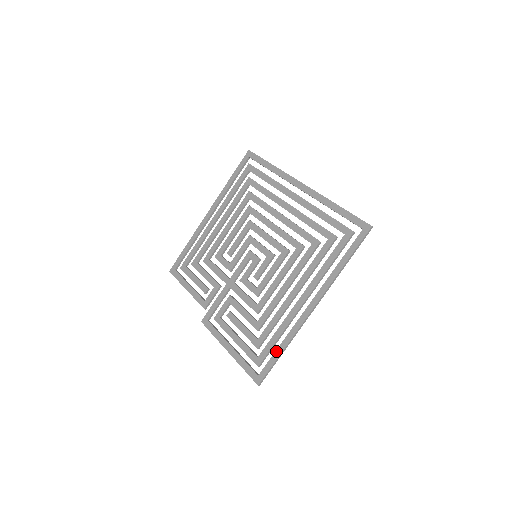
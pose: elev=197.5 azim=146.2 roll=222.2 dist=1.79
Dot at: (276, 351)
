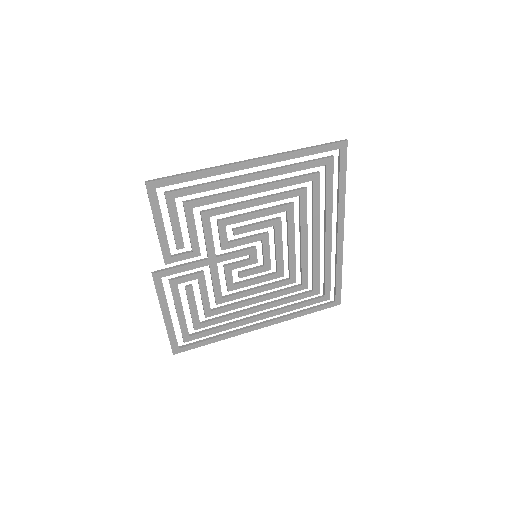
Dot at: (209, 340)
